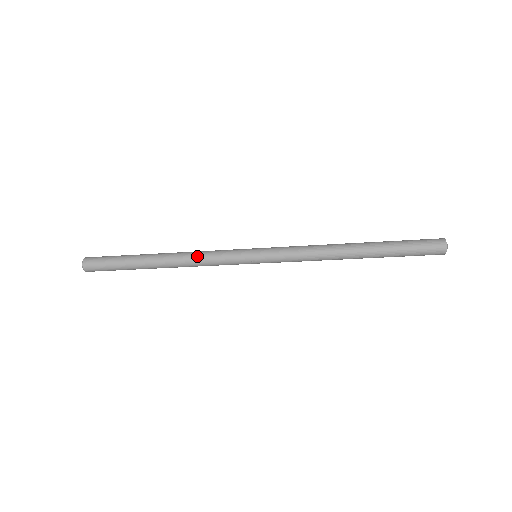
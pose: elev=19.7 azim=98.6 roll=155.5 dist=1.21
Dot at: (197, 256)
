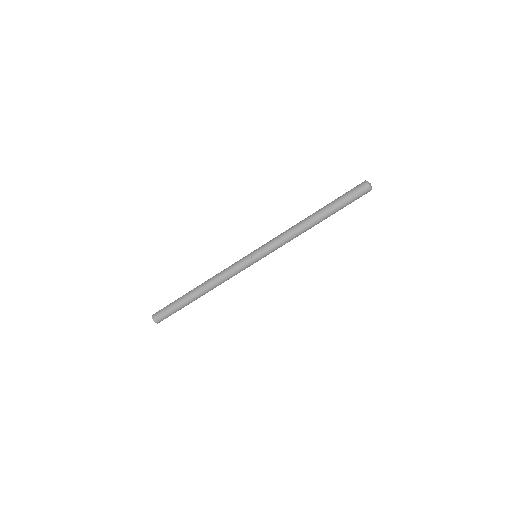
Dot at: occluded
